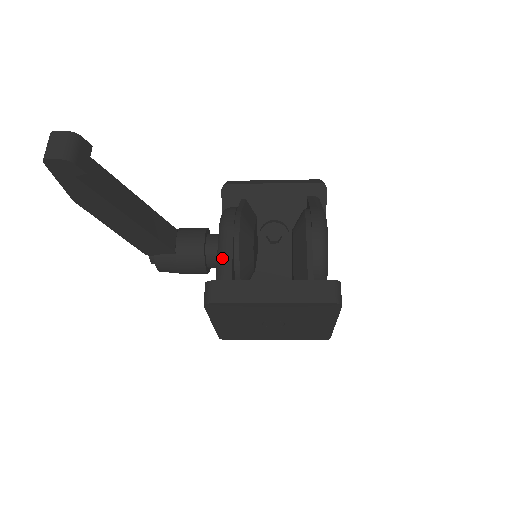
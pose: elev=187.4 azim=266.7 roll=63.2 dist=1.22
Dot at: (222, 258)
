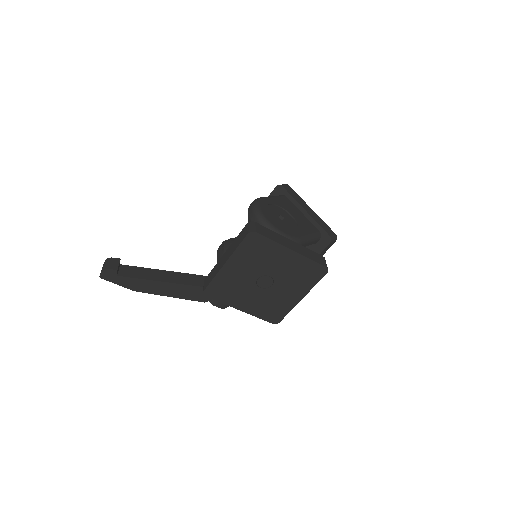
Dot at: occluded
